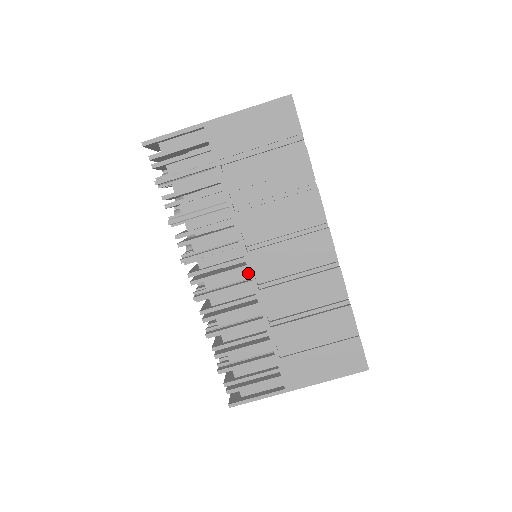
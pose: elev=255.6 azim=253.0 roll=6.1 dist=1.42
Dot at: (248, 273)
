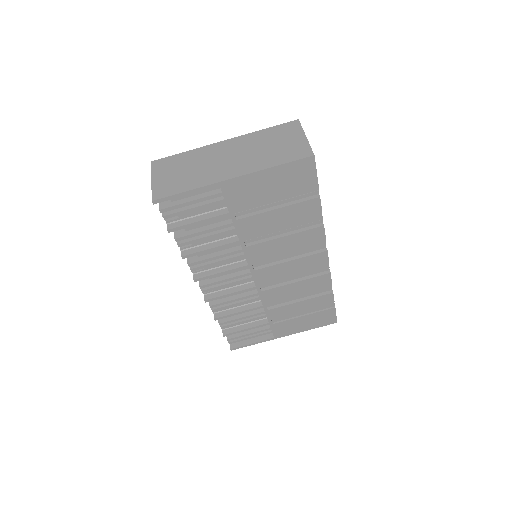
Dot at: occluded
